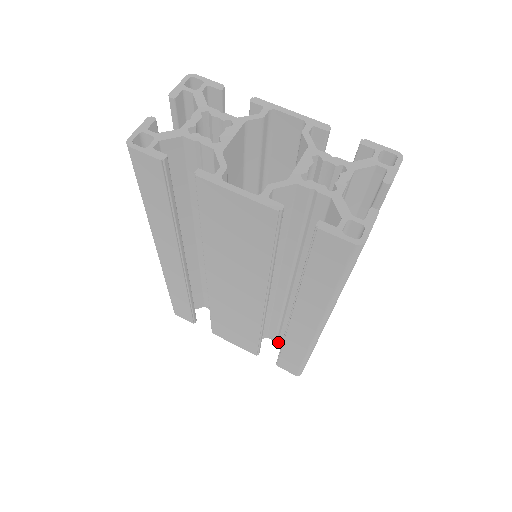
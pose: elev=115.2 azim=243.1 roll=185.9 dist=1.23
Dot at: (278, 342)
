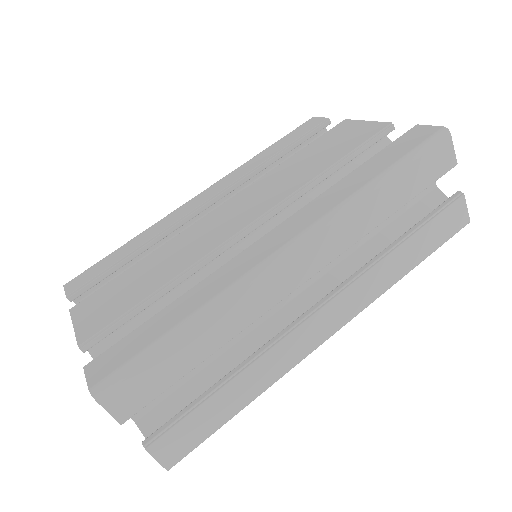
Dot at: occluded
